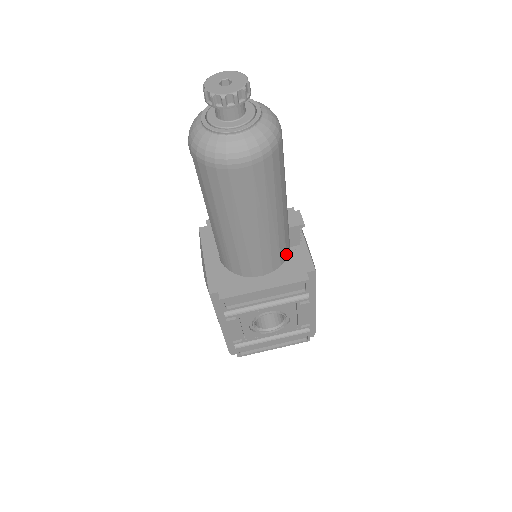
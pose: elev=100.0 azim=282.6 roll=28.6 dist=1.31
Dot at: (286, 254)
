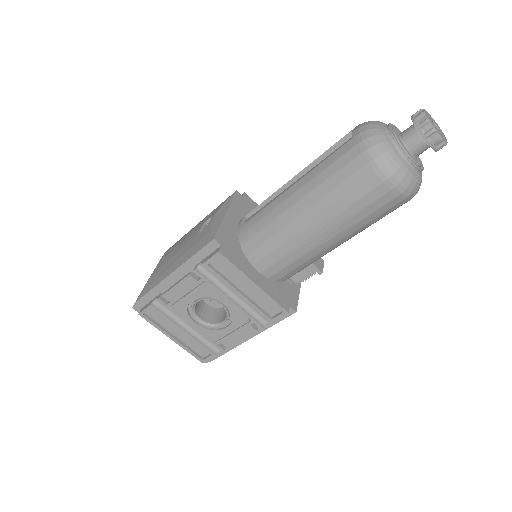
Dot at: (287, 278)
